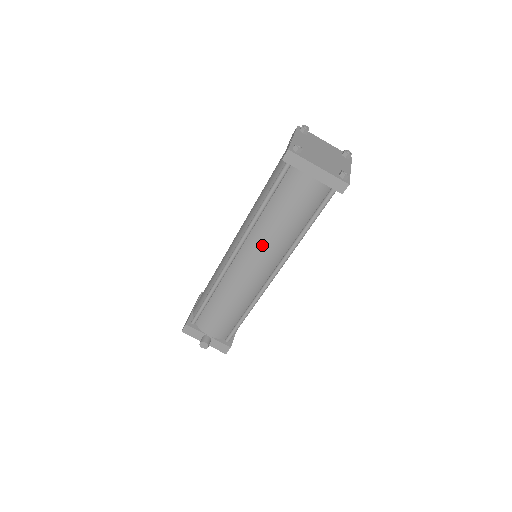
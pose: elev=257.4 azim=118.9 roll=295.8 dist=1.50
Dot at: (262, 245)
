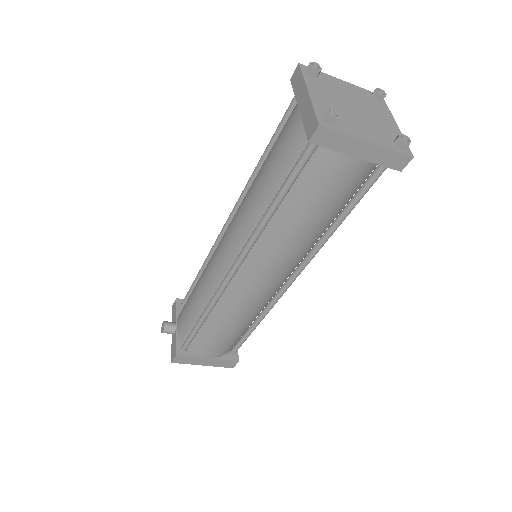
Dot at: (239, 211)
